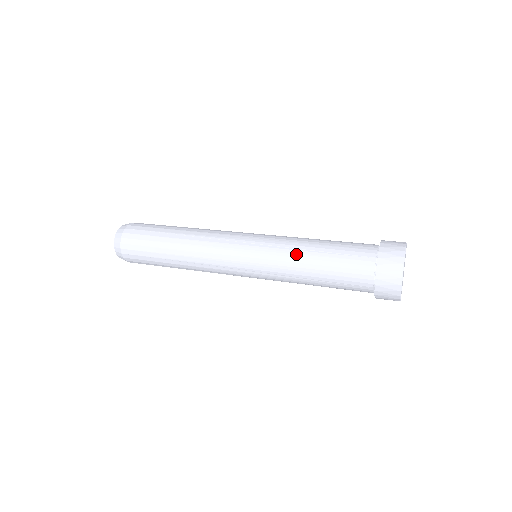
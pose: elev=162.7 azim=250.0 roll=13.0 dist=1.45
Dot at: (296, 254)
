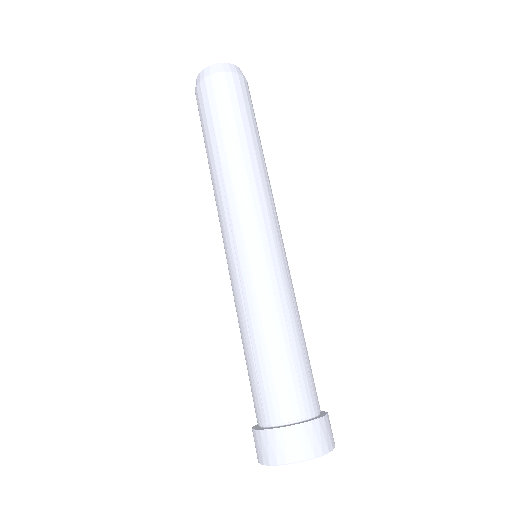
Dot at: (242, 320)
